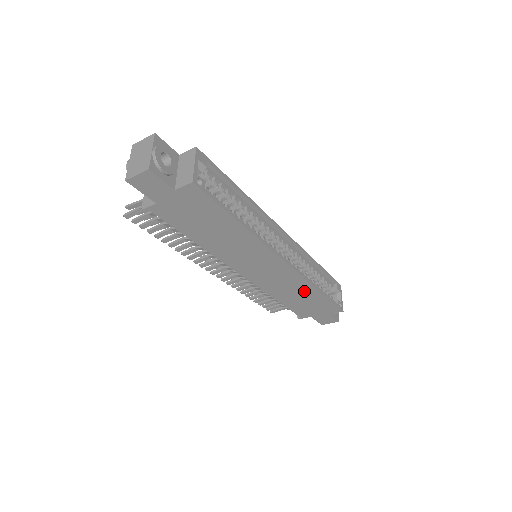
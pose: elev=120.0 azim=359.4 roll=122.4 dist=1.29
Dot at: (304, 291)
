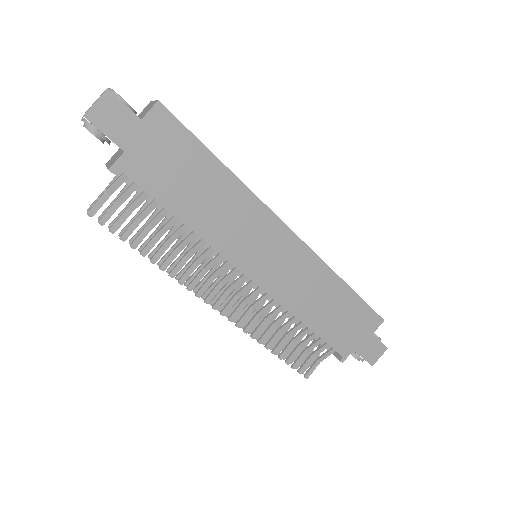
Dot at: (328, 289)
